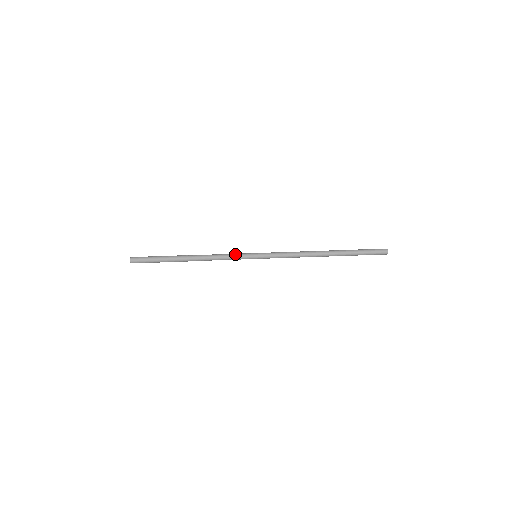
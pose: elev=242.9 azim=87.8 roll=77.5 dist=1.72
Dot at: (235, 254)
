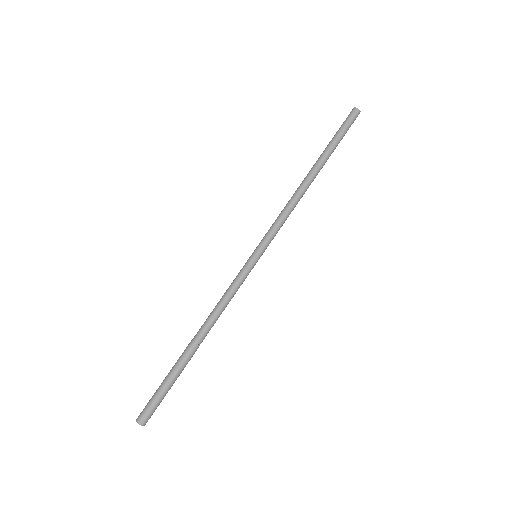
Dot at: (235, 279)
